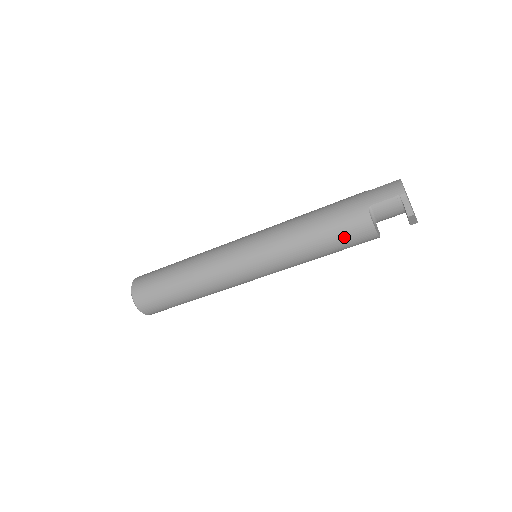
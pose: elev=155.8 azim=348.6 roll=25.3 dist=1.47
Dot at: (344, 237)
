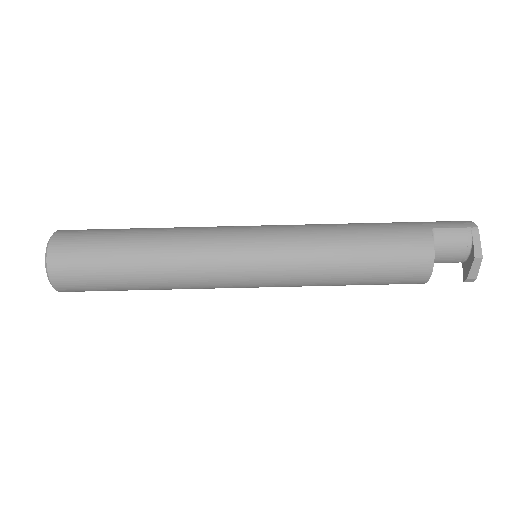
Dot at: (393, 254)
